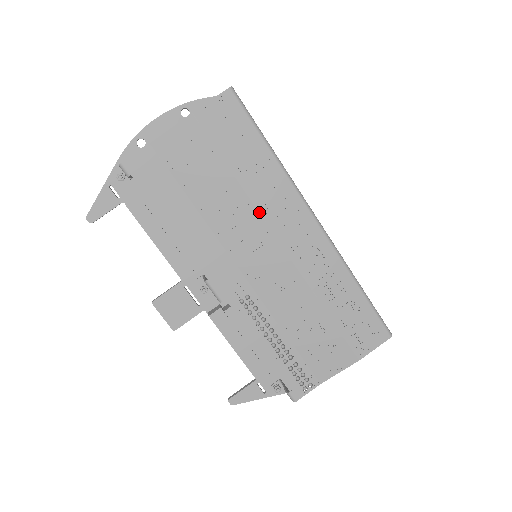
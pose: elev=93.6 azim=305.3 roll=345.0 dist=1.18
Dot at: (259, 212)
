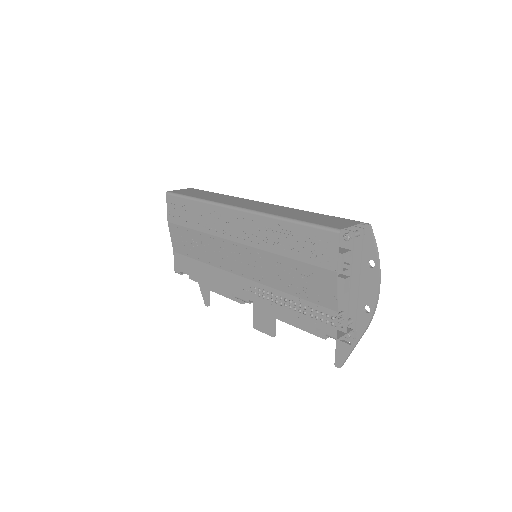
Dot at: (216, 236)
